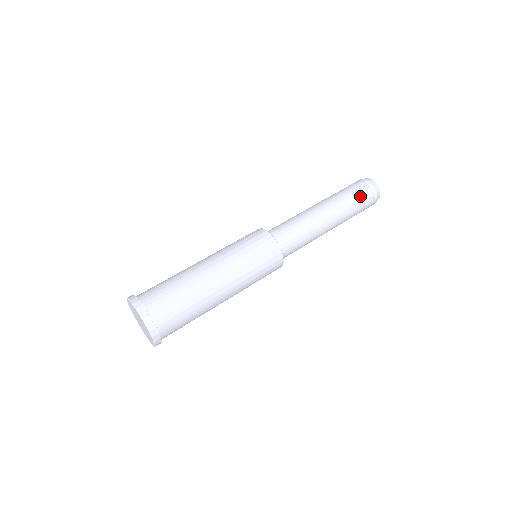
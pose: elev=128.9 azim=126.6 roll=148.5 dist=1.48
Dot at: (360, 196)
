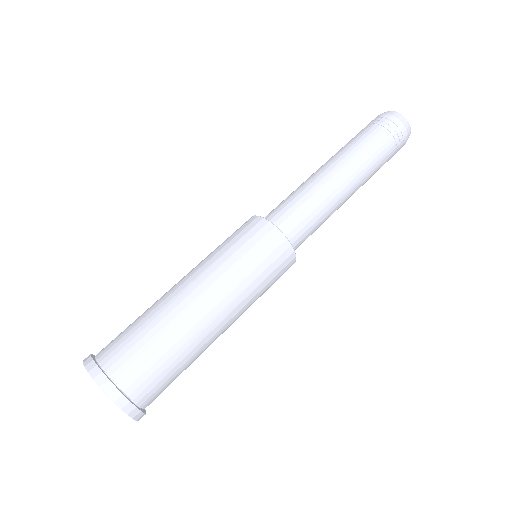
Dot at: (380, 135)
